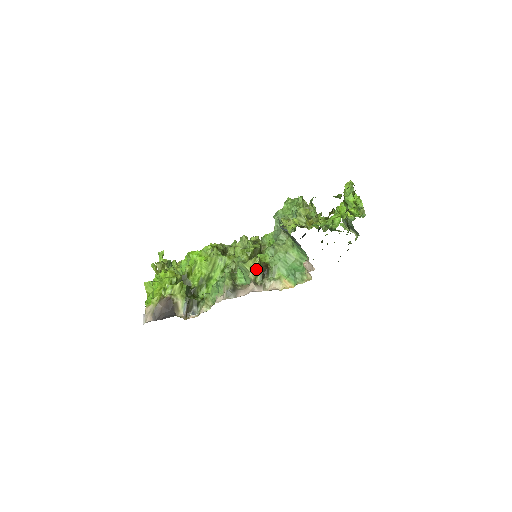
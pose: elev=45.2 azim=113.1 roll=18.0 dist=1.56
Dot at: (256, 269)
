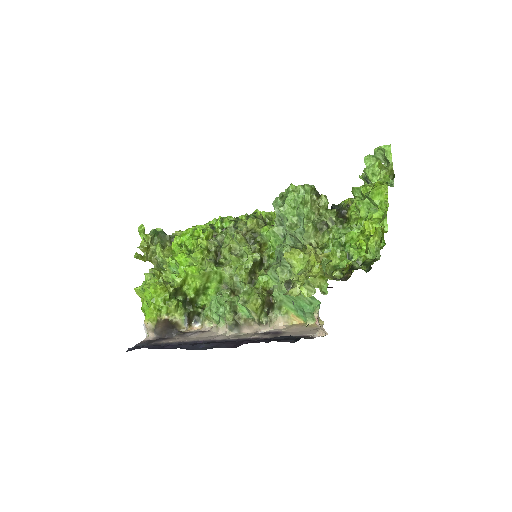
Dot at: (259, 309)
